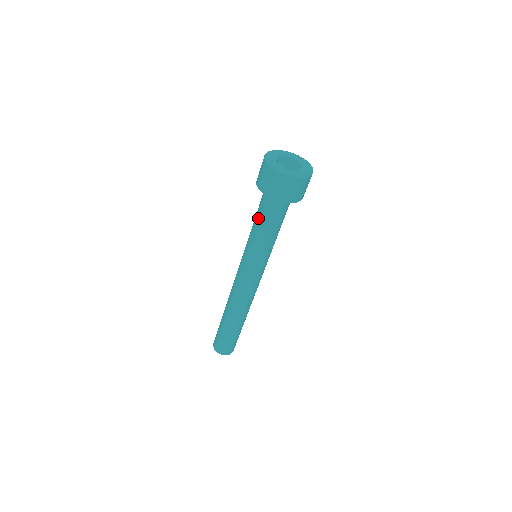
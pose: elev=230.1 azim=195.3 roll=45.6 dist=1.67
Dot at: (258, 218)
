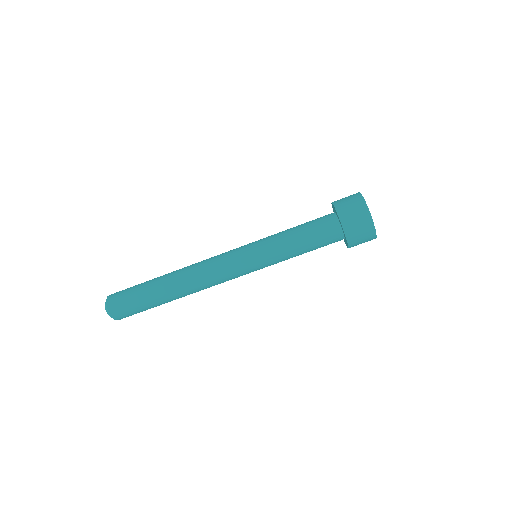
Dot at: (305, 233)
